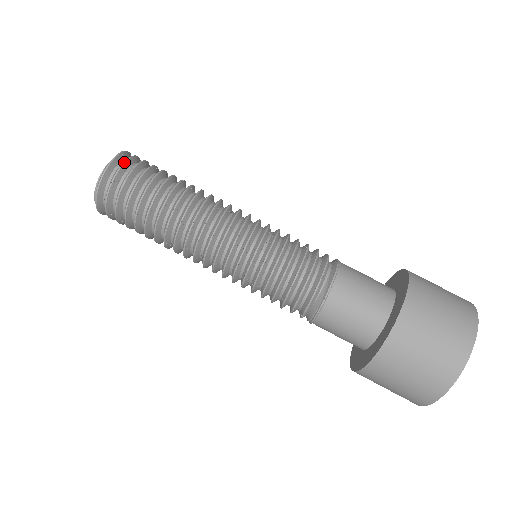
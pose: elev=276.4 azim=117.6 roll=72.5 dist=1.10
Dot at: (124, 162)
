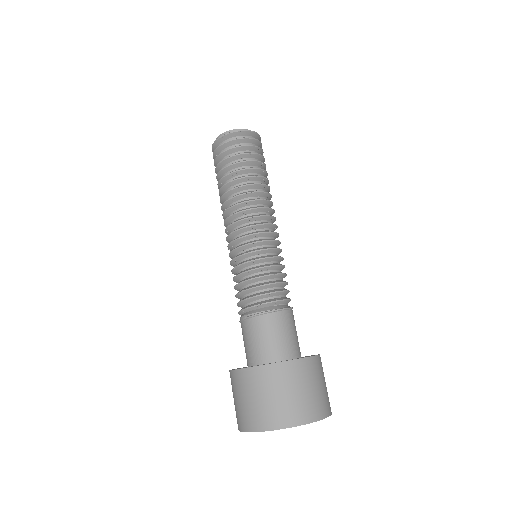
Dot at: occluded
